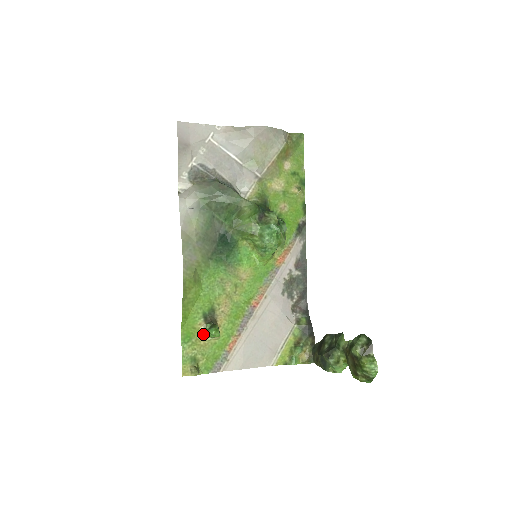
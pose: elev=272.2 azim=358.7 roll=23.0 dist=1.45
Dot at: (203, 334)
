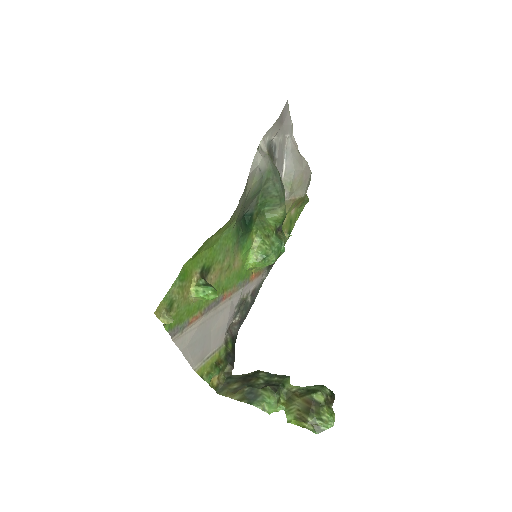
Dot at: (191, 285)
